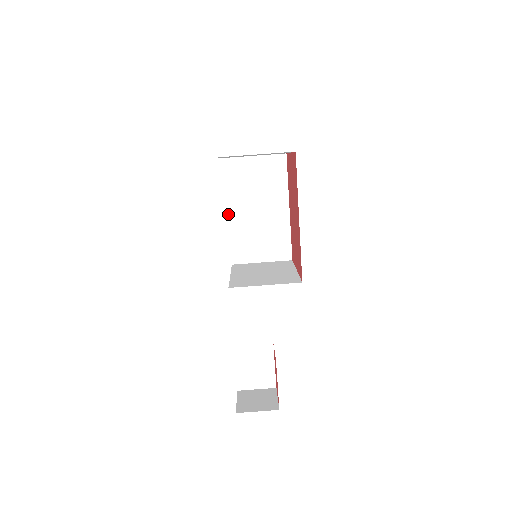
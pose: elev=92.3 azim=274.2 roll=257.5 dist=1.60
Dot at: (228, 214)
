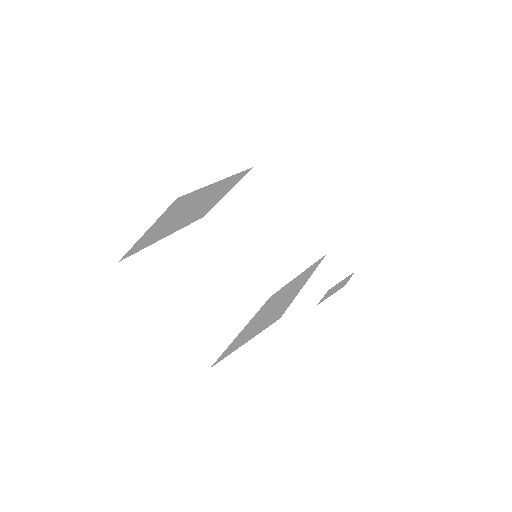
Dot at: occluded
